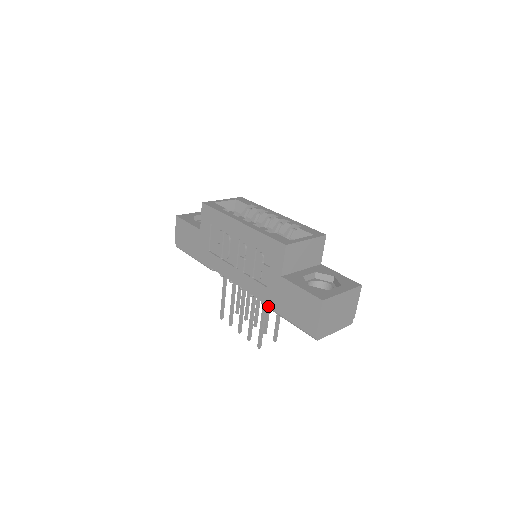
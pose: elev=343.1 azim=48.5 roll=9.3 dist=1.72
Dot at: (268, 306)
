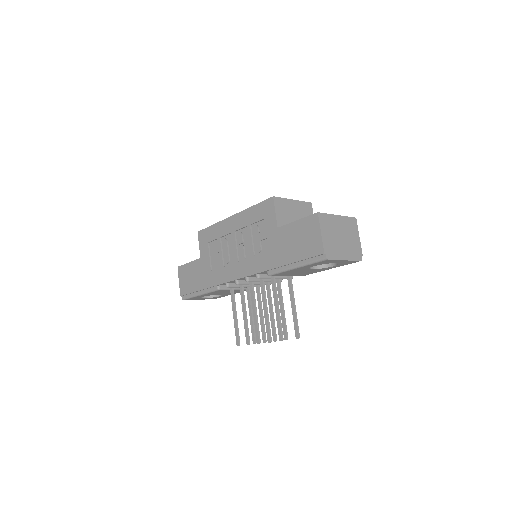
Dot at: (275, 270)
